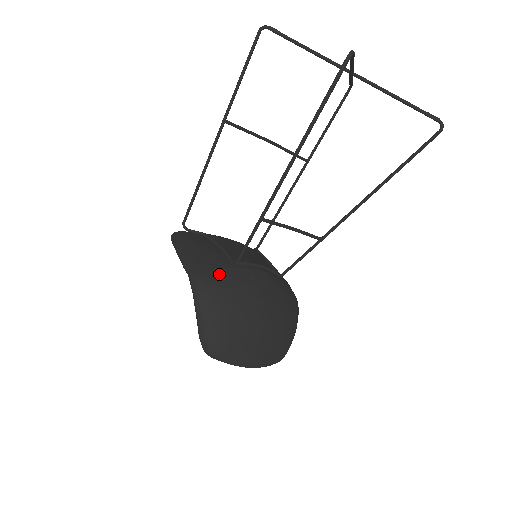
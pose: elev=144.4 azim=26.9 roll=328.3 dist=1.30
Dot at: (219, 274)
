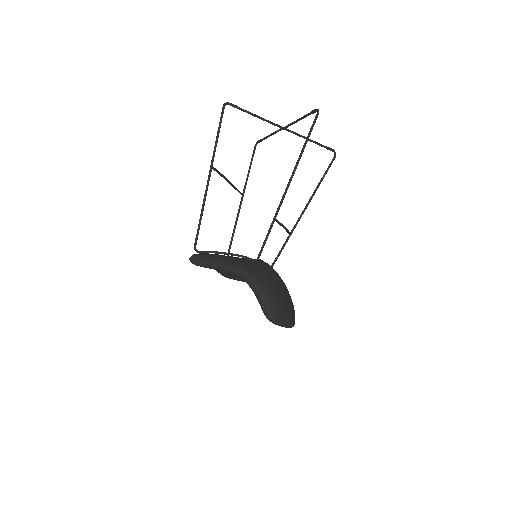
Dot at: (255, 266)
